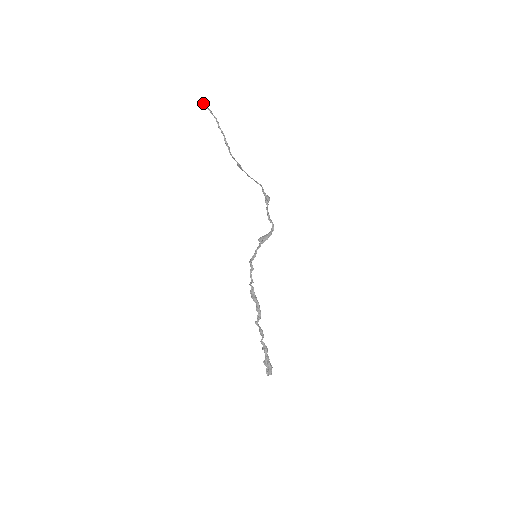
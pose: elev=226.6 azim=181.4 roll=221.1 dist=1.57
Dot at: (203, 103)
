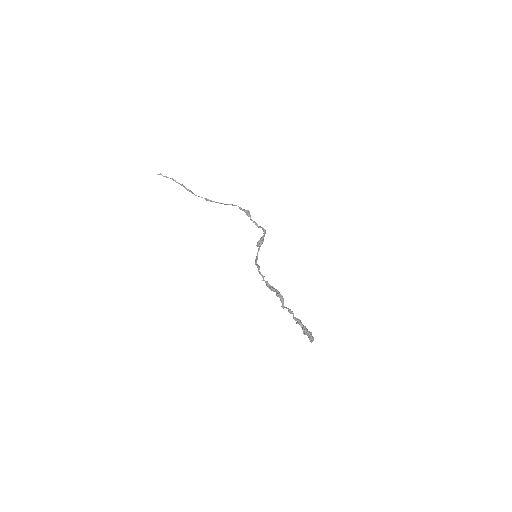
Dot at: occluded
